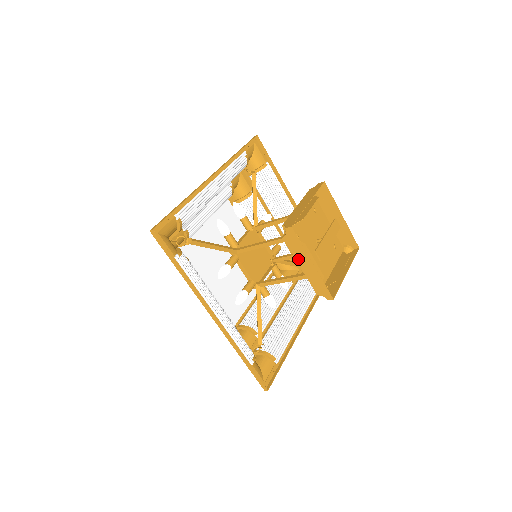
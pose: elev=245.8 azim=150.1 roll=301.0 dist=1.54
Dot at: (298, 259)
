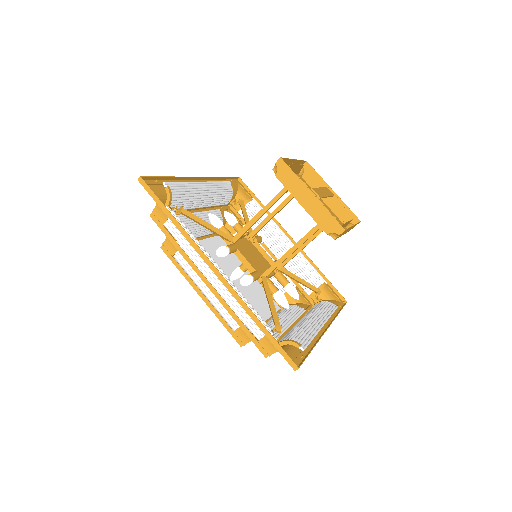
Dot at: (296, 195)
